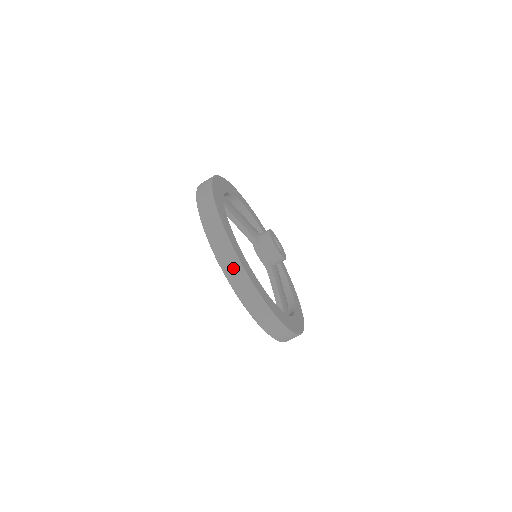
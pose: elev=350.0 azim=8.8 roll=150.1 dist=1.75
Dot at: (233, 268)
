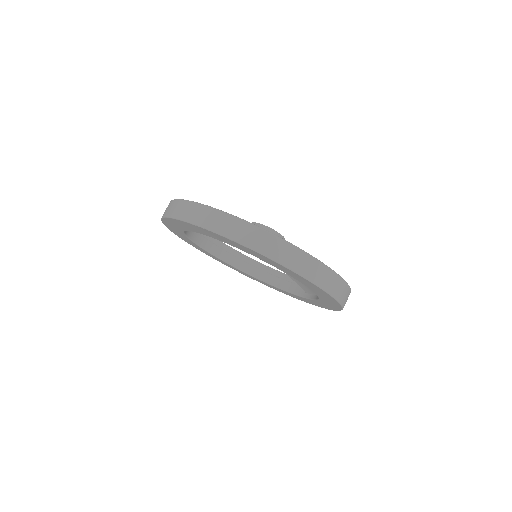
Dot at: (273, 246)
